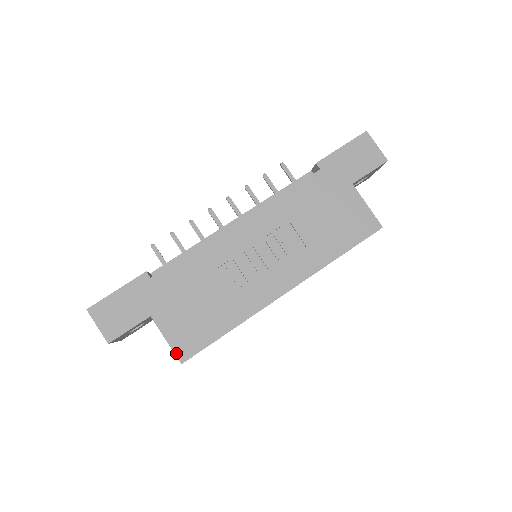
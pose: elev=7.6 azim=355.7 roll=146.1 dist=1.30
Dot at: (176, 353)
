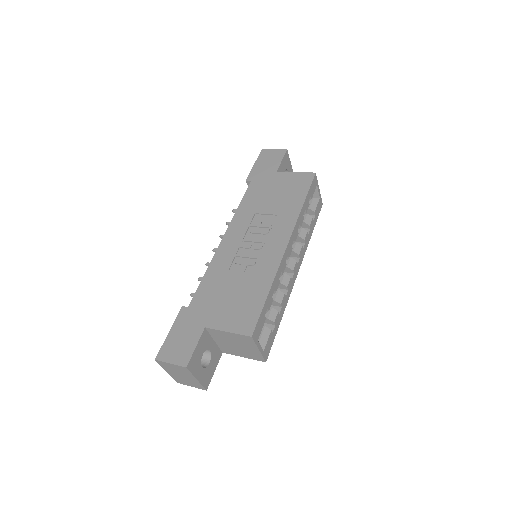
Dot at: (242, 333)
